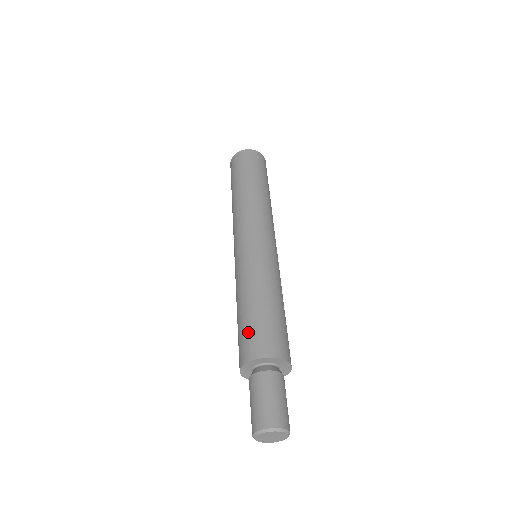
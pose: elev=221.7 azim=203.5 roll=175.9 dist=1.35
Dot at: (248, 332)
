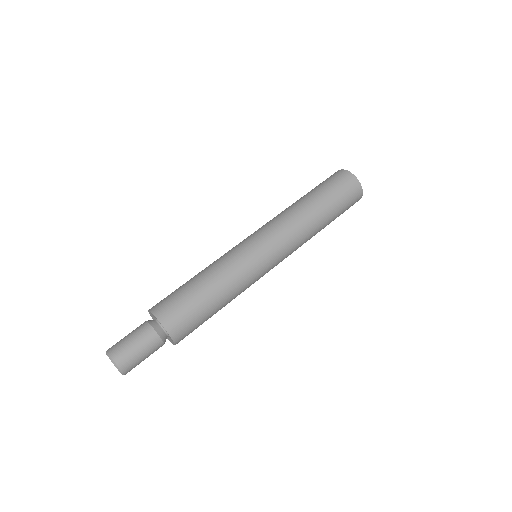
Dot at: (171, 294)
